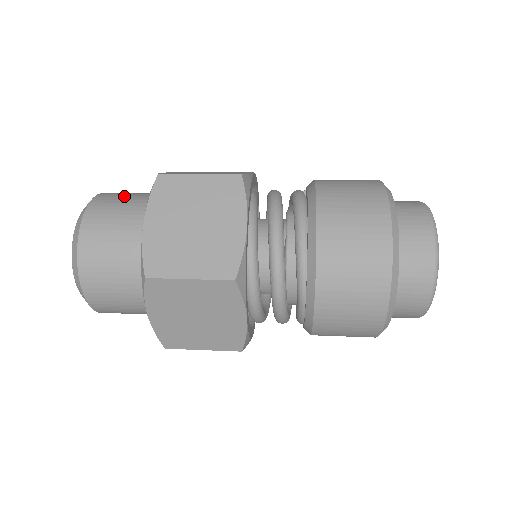
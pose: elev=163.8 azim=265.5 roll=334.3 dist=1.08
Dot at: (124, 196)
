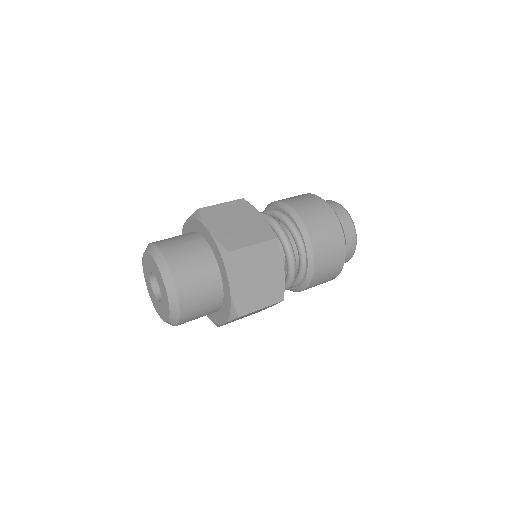
Dot at: occluded
